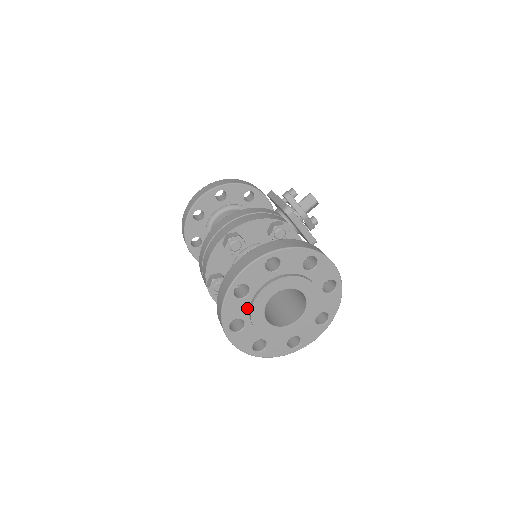
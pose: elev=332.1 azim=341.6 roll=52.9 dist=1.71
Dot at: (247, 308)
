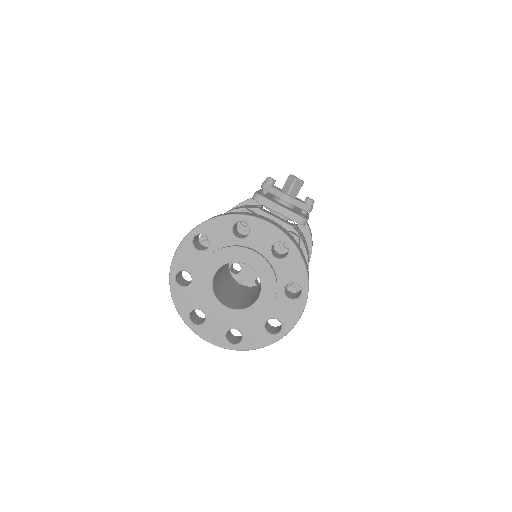
Dot at: (198, 296)
